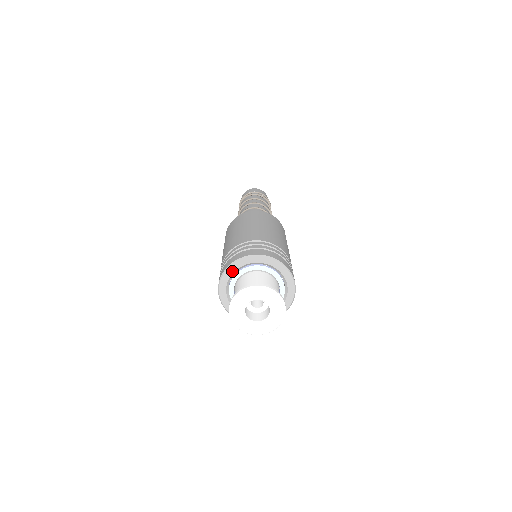
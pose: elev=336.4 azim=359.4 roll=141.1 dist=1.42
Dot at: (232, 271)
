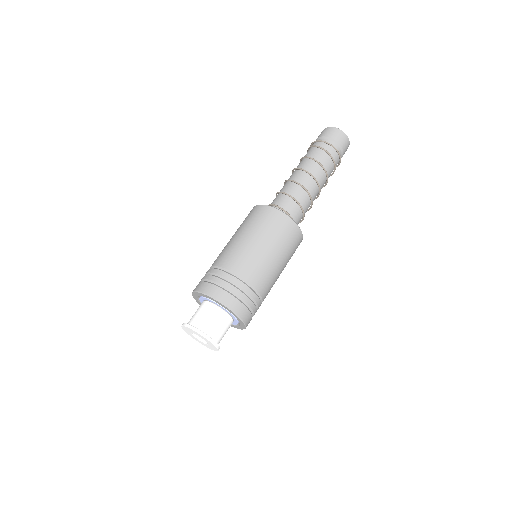
Dot at: (197, 295)
